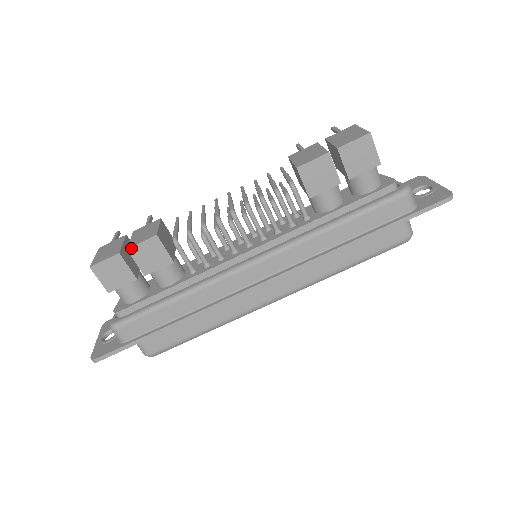
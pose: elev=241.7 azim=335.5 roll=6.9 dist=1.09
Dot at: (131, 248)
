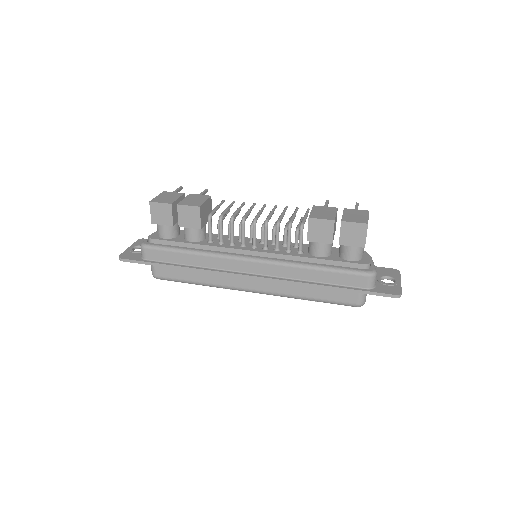
Dot at: (180, 205)
